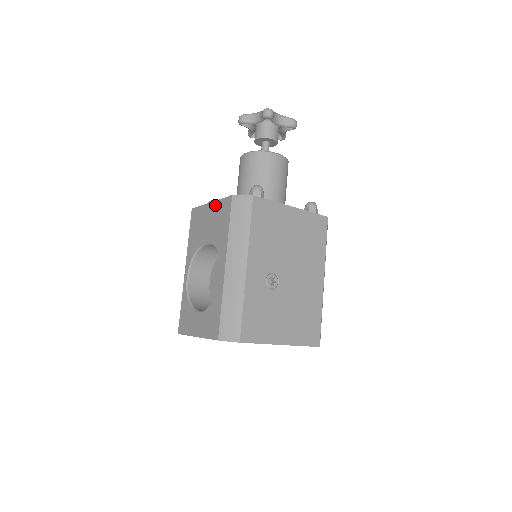
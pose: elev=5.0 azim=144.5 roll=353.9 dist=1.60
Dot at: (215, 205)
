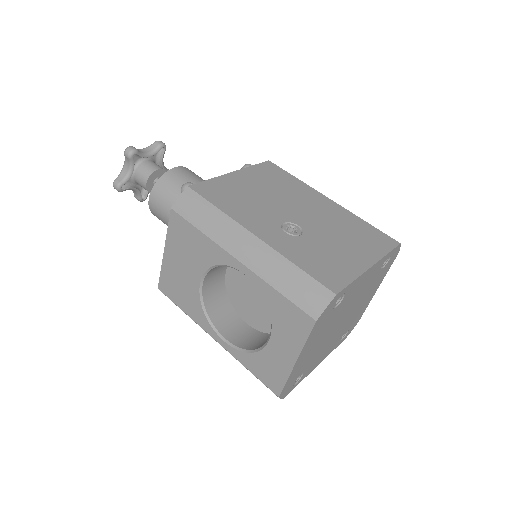
Dot at: (169, 244)
